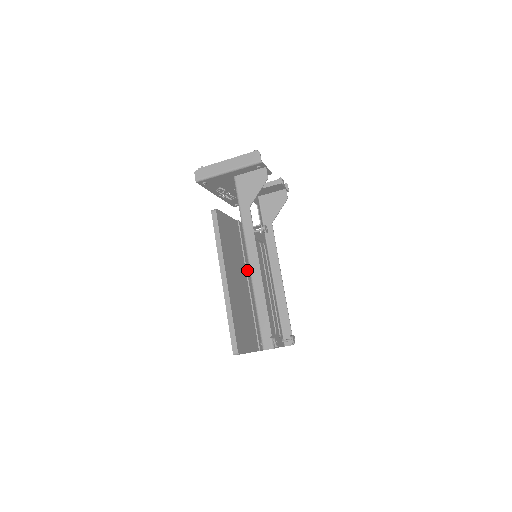
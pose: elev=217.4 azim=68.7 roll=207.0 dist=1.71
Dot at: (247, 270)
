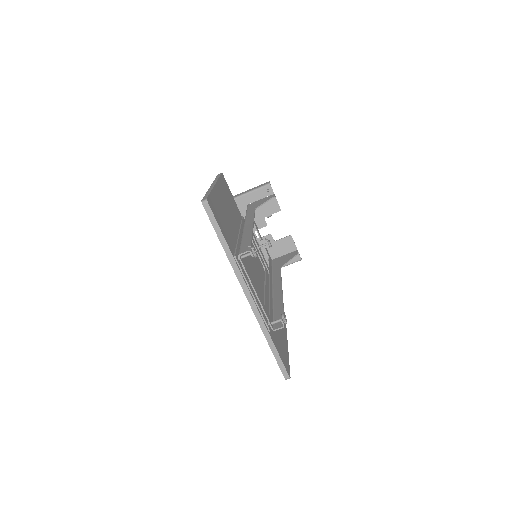
Dot at: (241, 230)
